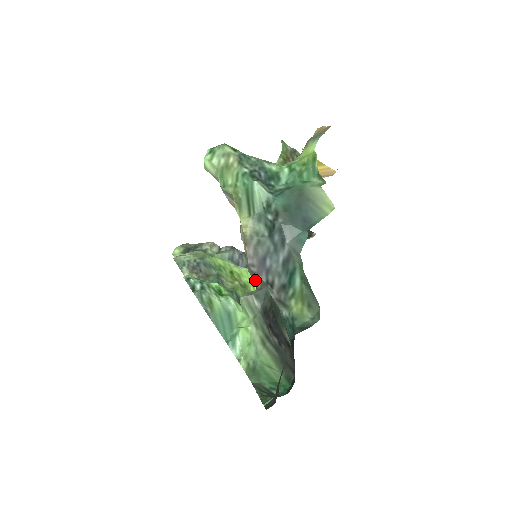
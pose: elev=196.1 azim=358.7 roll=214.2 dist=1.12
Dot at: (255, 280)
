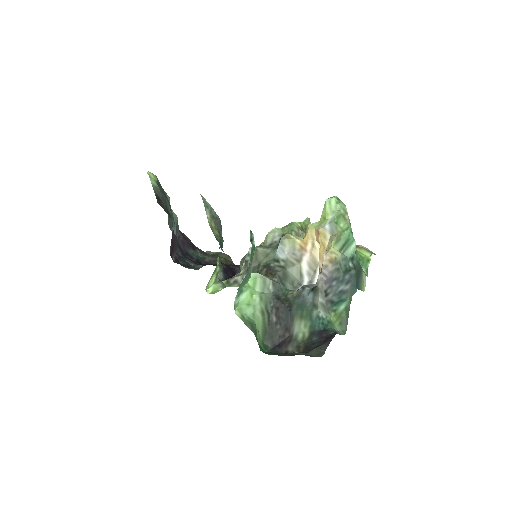
Dot at: (267, 272)
